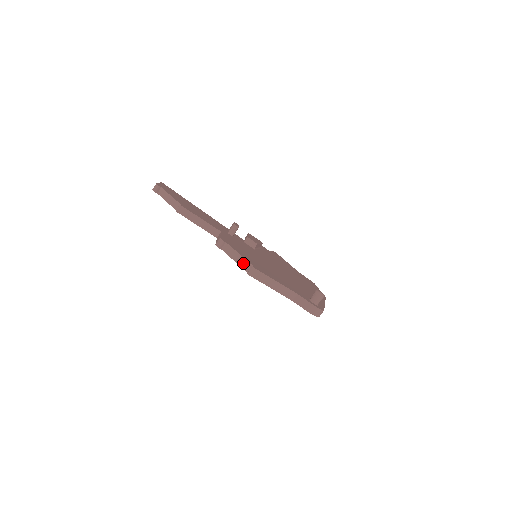
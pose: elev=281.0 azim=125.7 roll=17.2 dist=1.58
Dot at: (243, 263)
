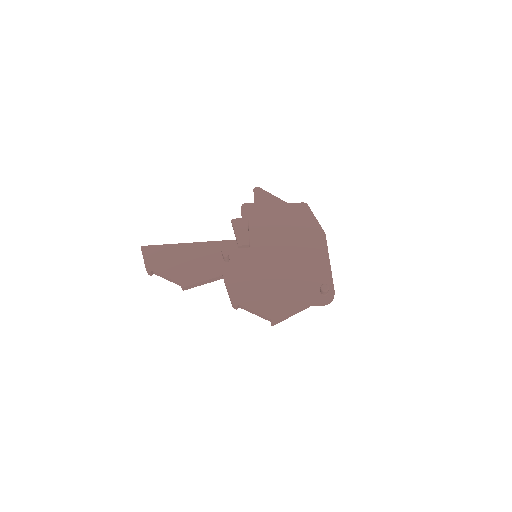
Dot at: (262, 317)
